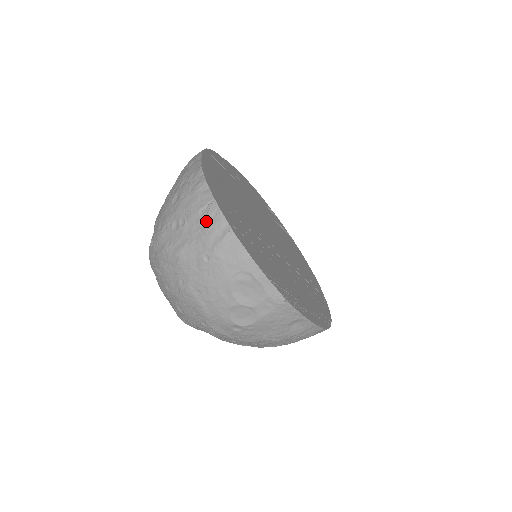
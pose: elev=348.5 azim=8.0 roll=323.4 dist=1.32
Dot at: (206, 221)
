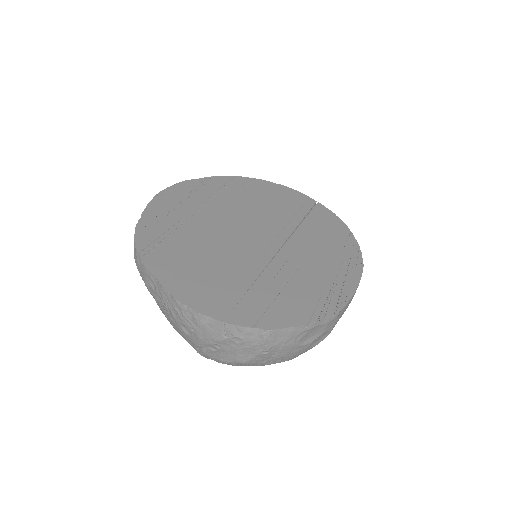
Dot at: (236, 338)
